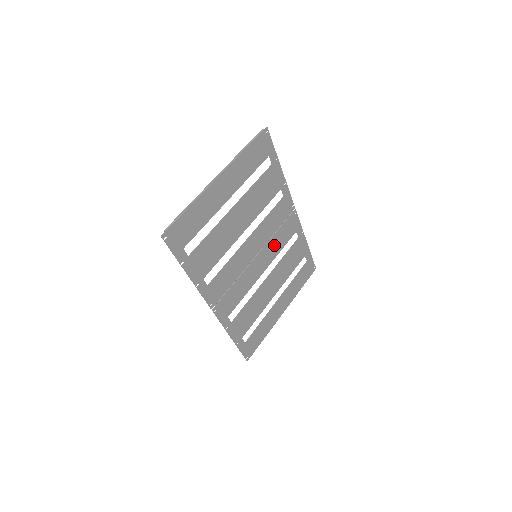
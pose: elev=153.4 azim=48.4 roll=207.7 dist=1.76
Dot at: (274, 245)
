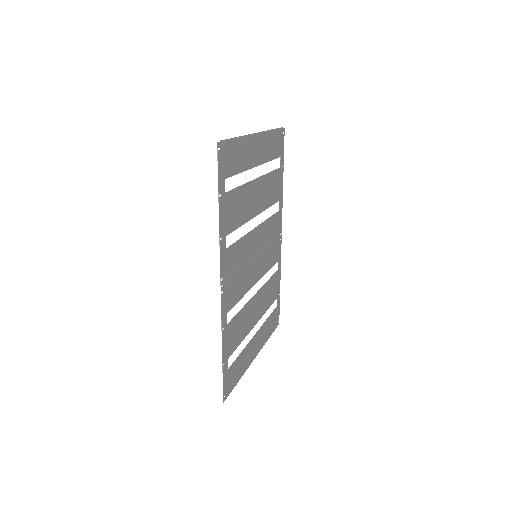
Dot at: (266, 259)
